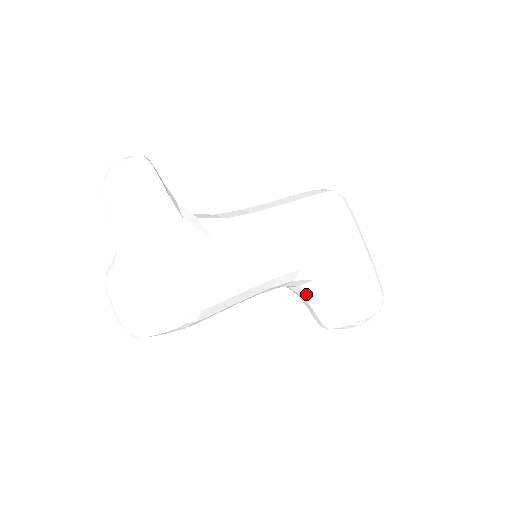
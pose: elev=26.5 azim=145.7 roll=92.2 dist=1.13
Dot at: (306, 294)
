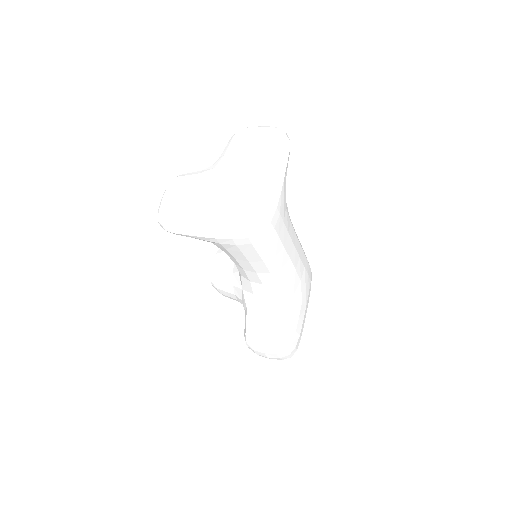
Dot at: (261, 307)
